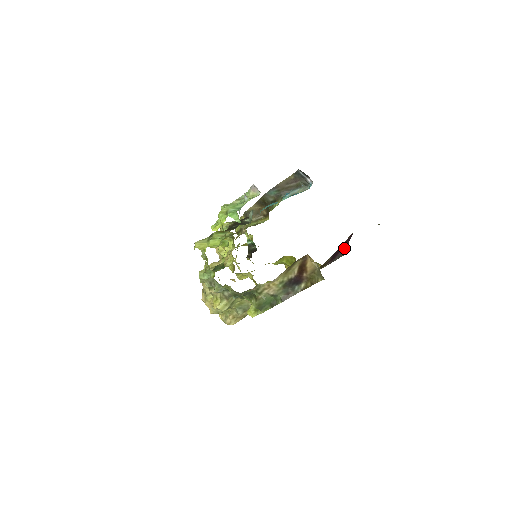
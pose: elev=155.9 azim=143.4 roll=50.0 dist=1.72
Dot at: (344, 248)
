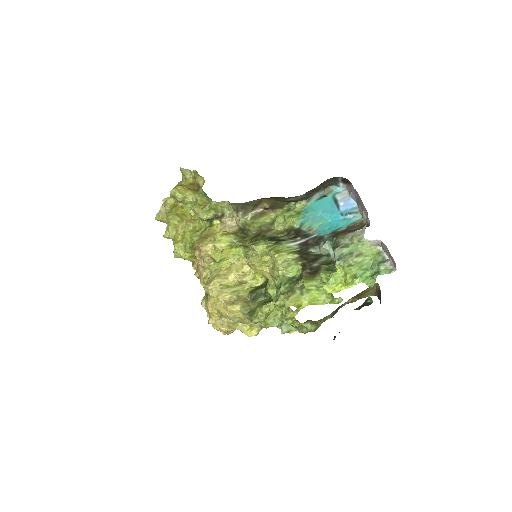
Dot at: occluded
